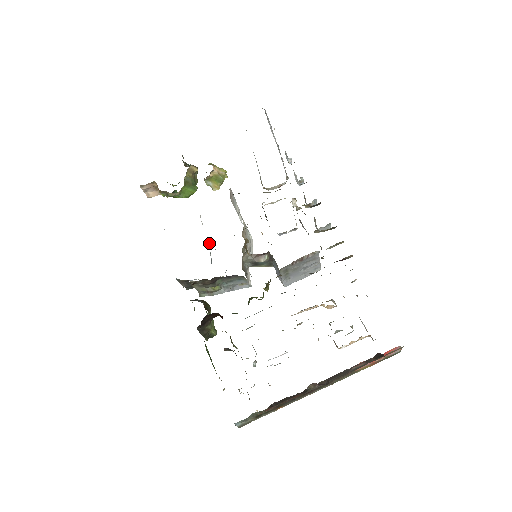
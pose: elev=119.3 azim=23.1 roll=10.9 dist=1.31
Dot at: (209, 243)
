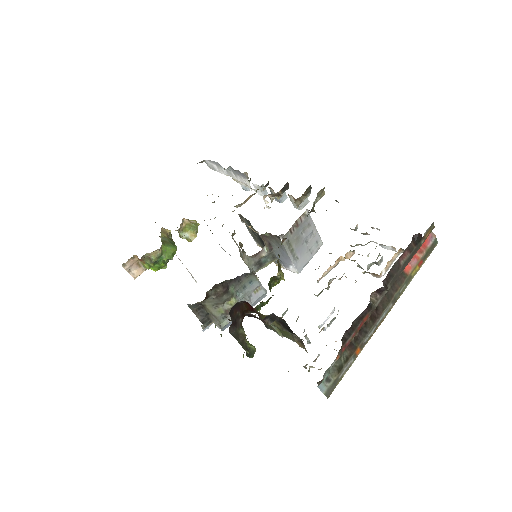
Dot at: occluded
